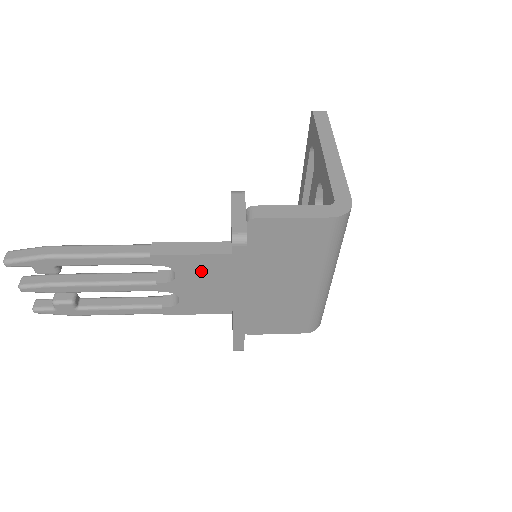
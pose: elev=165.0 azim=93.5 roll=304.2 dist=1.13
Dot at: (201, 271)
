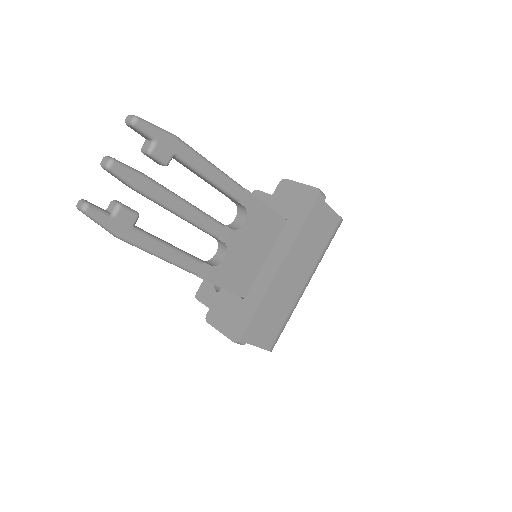
Dot at: (261, 229)
